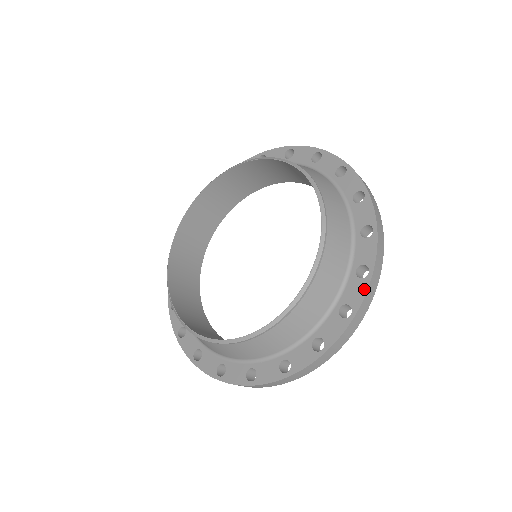
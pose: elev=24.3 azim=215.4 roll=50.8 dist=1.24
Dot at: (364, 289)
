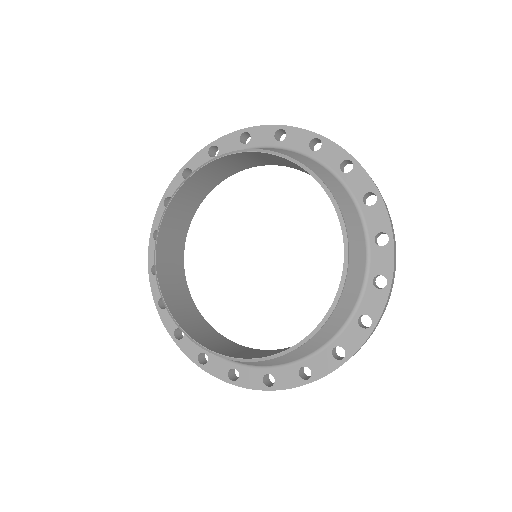
Dot at: (362, 340)
